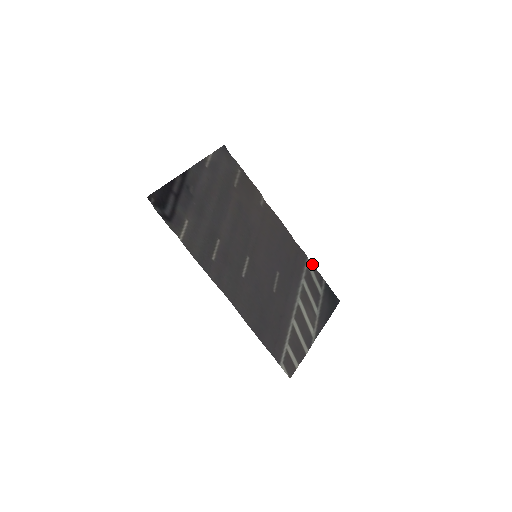
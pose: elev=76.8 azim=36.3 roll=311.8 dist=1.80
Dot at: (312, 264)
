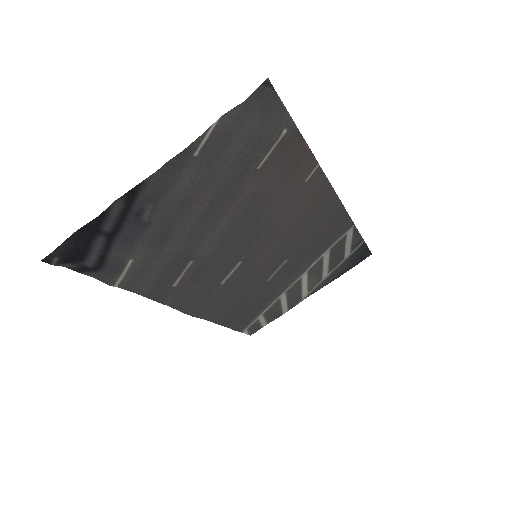
Dot at: (357, 229)
